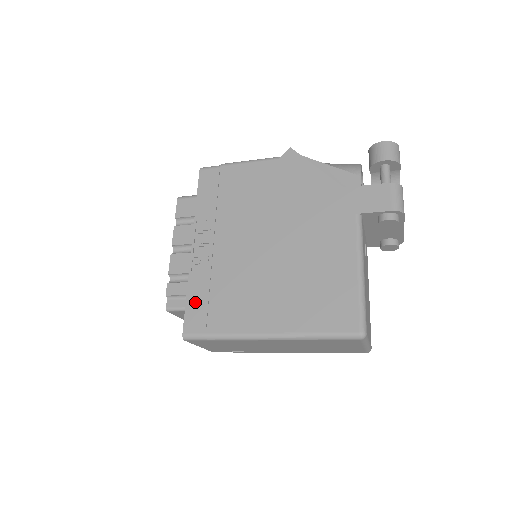
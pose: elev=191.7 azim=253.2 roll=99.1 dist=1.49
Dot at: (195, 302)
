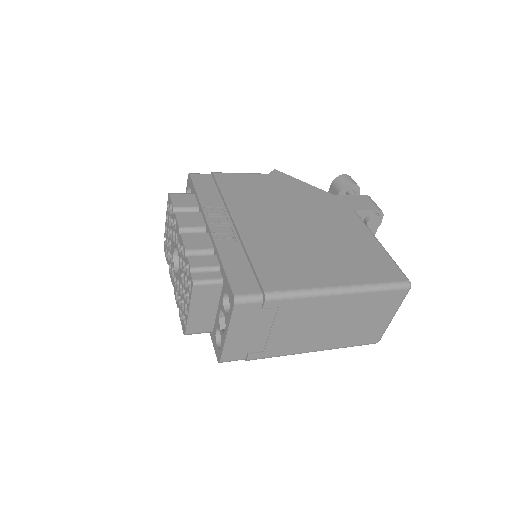
Dot at: (235, 267)
